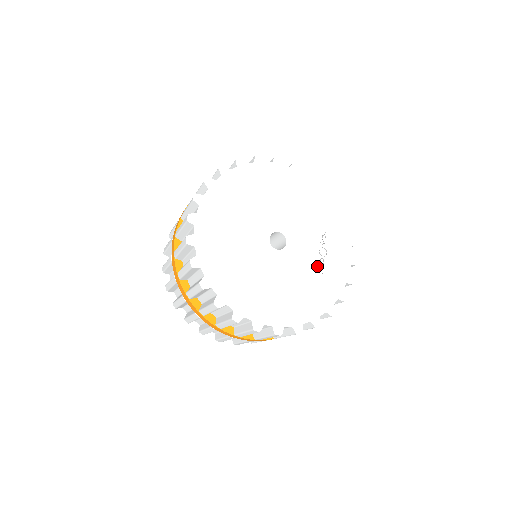
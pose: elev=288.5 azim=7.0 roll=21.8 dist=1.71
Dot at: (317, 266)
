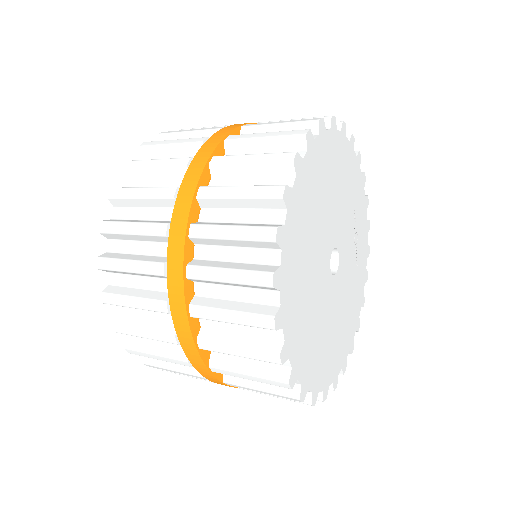
Dot at: (355, 261)
